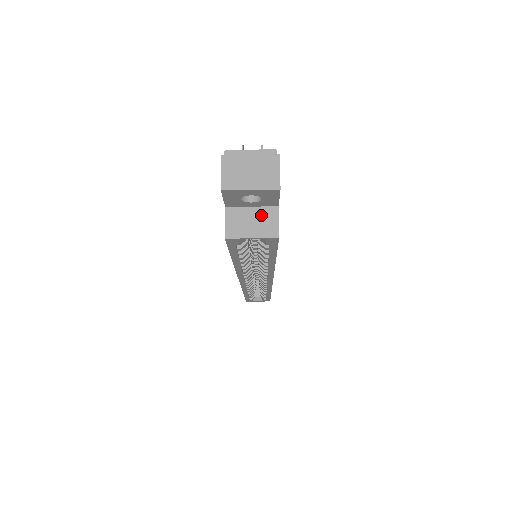
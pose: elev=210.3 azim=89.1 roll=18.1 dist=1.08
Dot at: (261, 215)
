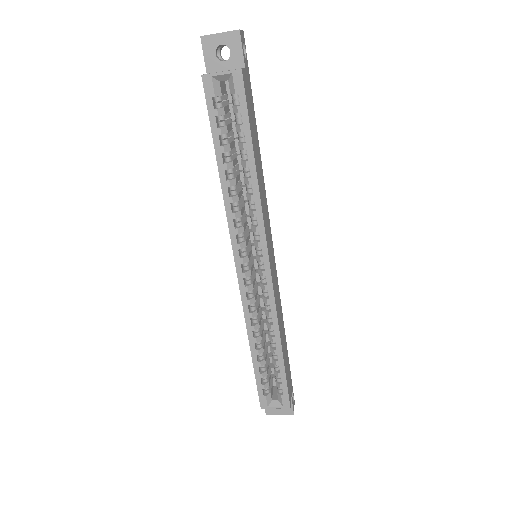
Dot at: occluded
